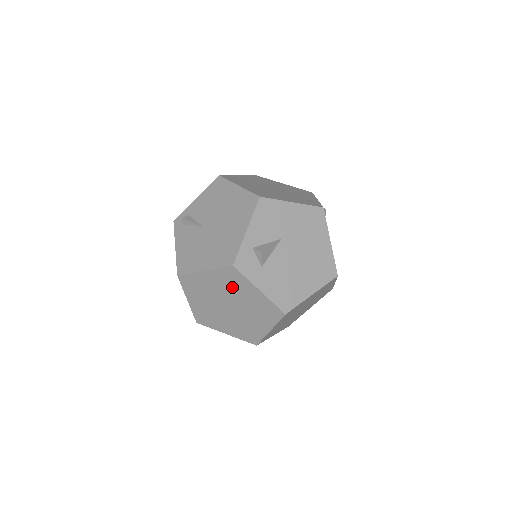
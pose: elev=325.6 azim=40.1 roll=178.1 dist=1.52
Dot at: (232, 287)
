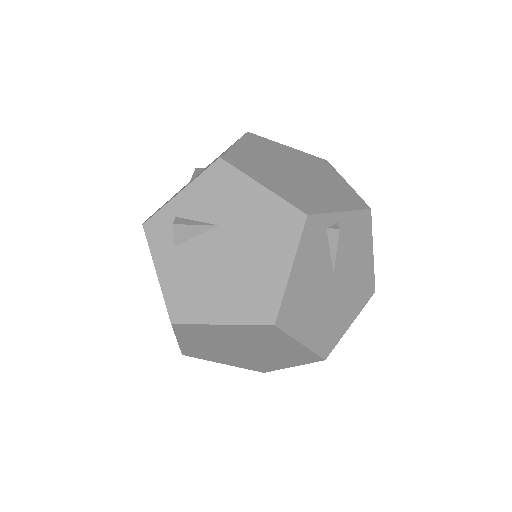
Dot at: occluded
